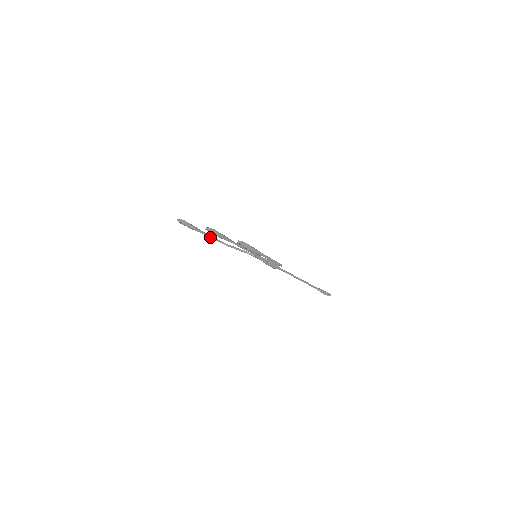
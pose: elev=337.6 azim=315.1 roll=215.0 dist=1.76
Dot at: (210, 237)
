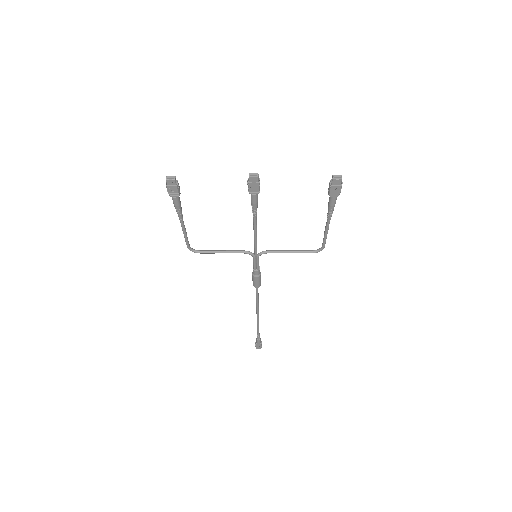
Dot at: (184, 231)
